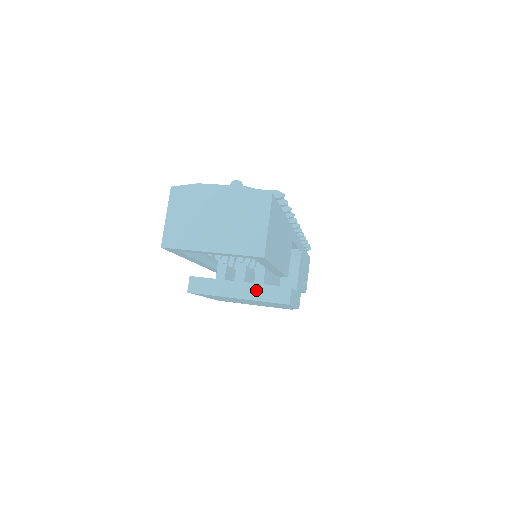
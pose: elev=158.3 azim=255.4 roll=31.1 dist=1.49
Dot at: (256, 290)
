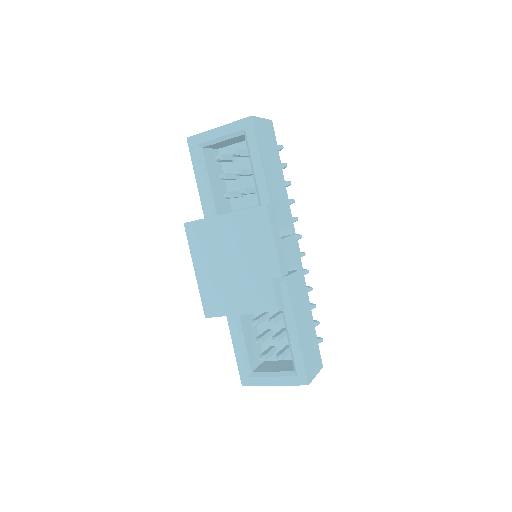
Dot at: occluded
